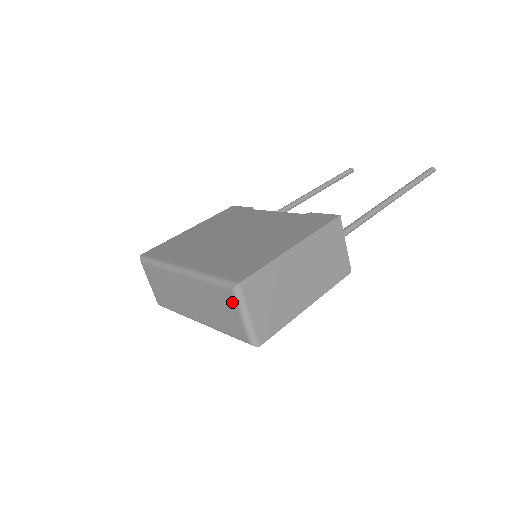
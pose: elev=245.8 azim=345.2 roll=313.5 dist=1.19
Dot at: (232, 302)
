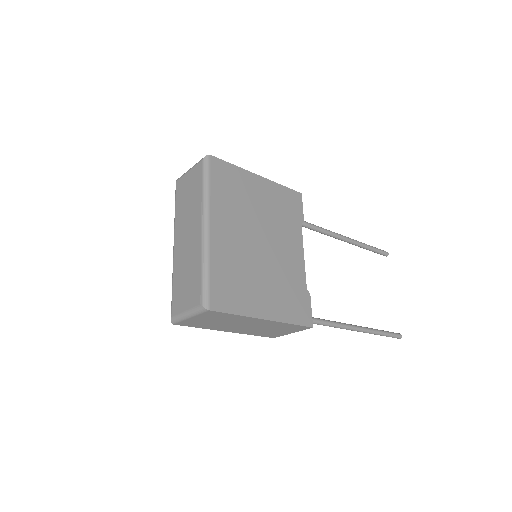
Dot at: (193, 302)
